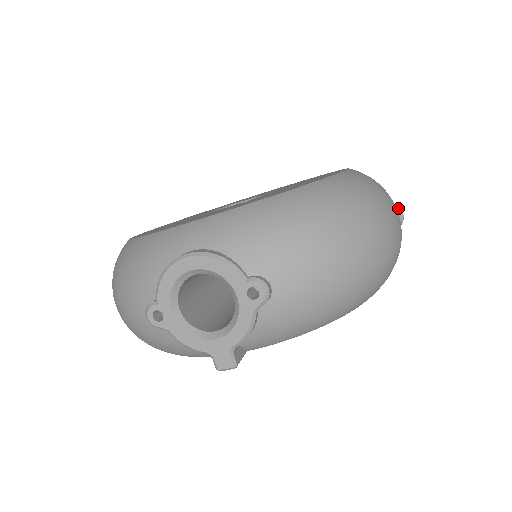
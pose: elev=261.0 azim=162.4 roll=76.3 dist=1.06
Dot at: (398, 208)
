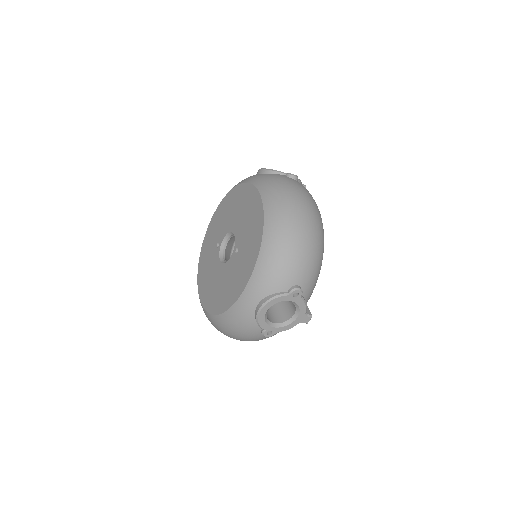
Dot at: (291, 176)
